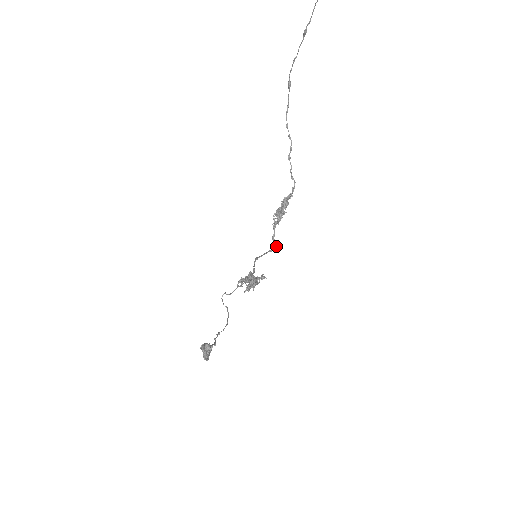
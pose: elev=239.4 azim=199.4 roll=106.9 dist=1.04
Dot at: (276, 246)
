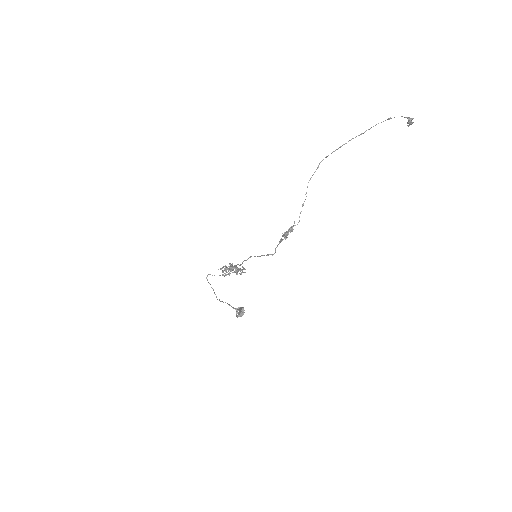
Dot at: (274, 253)
